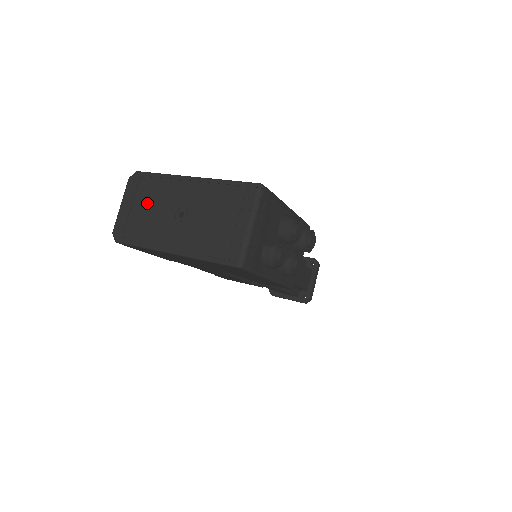
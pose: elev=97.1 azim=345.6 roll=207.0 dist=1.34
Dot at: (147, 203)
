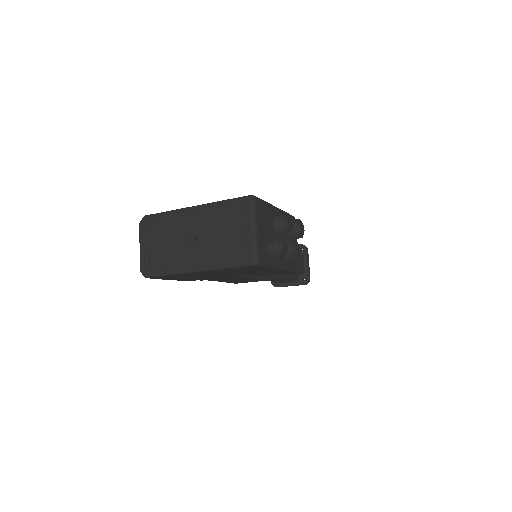
Dot at: (162, 238)
